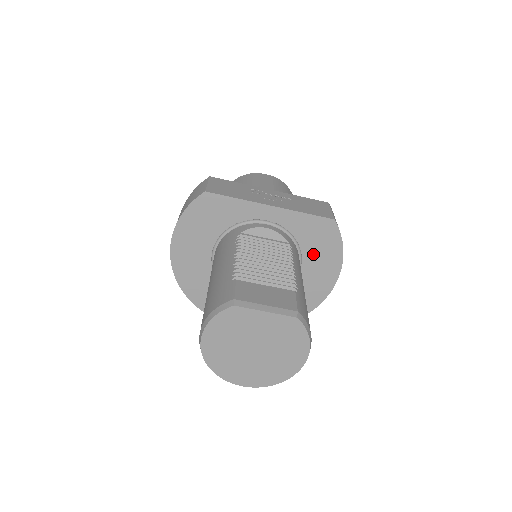
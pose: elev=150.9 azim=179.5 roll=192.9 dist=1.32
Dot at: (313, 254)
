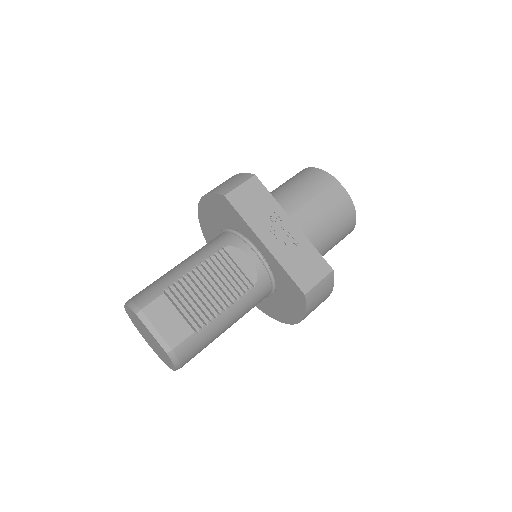
Dot at: (285, 296)
